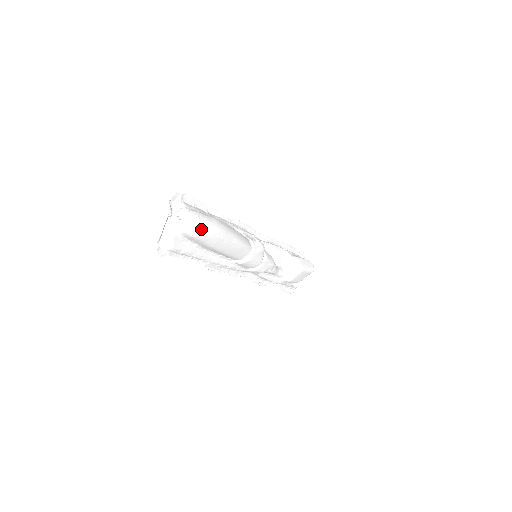
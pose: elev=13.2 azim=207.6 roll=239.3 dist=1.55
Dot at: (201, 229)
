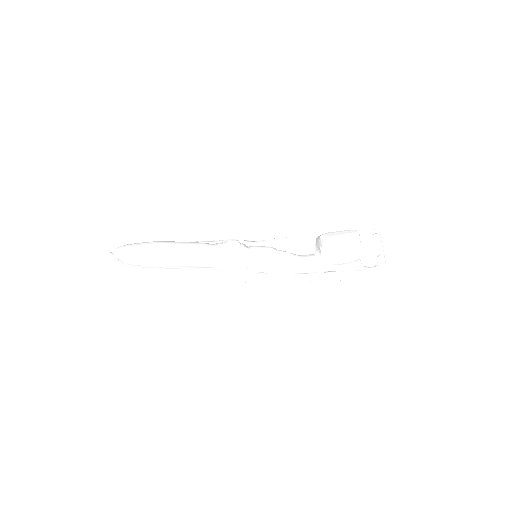
Dot at: (126, 253)
